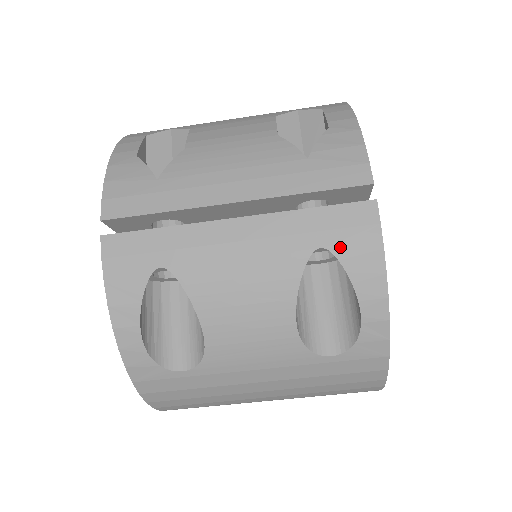
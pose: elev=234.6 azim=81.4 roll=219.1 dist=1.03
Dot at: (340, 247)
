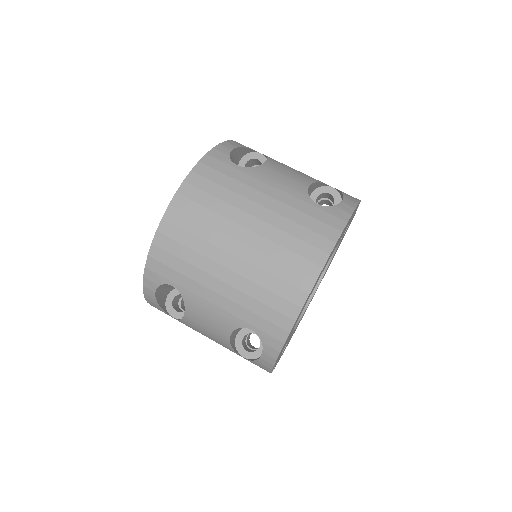
Dot at: (341, 191)
